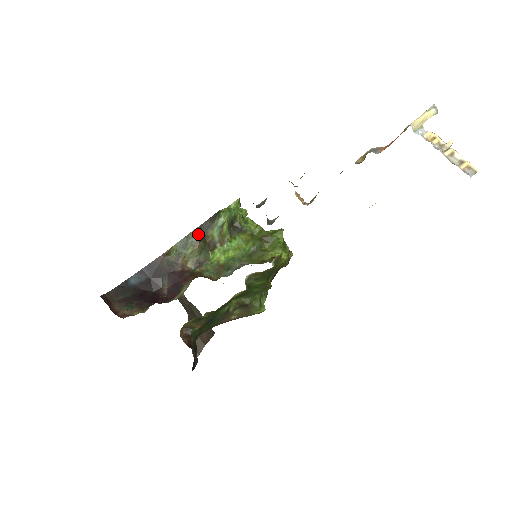
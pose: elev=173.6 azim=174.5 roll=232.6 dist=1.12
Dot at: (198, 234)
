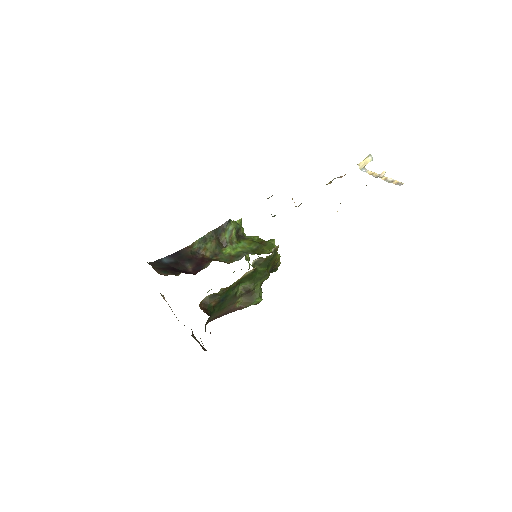
Dot at: (215, 234)
